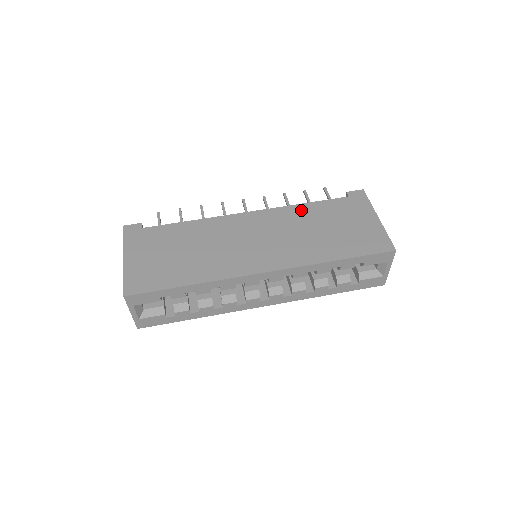
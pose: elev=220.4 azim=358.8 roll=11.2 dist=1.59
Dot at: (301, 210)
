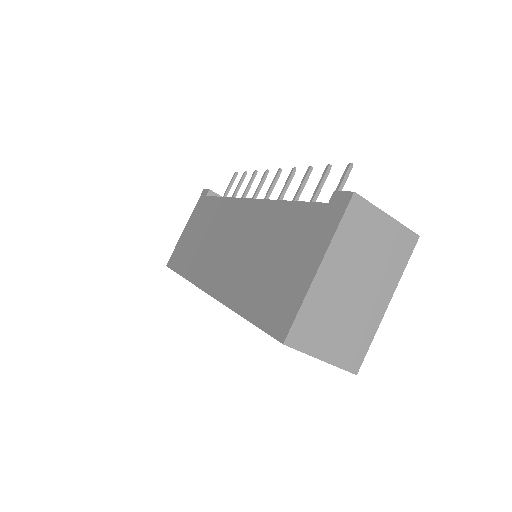
Dot at: (276, 213)
